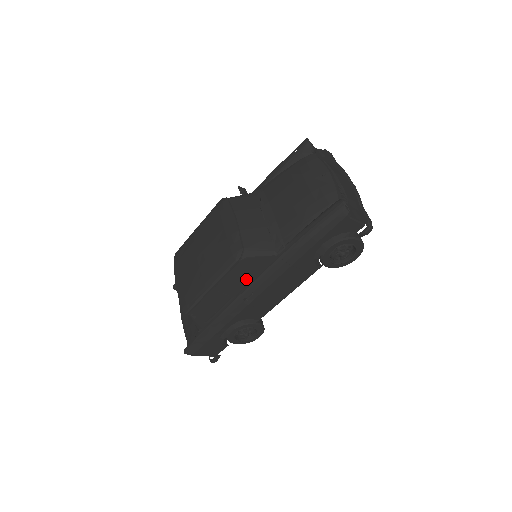
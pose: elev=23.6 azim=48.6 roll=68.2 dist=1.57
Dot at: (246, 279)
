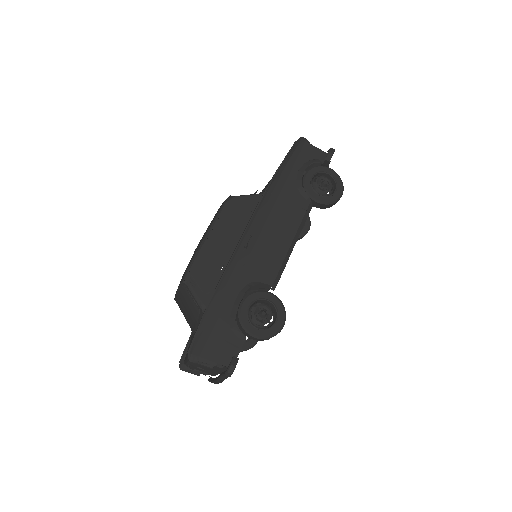
Dot at: (241, 225)
